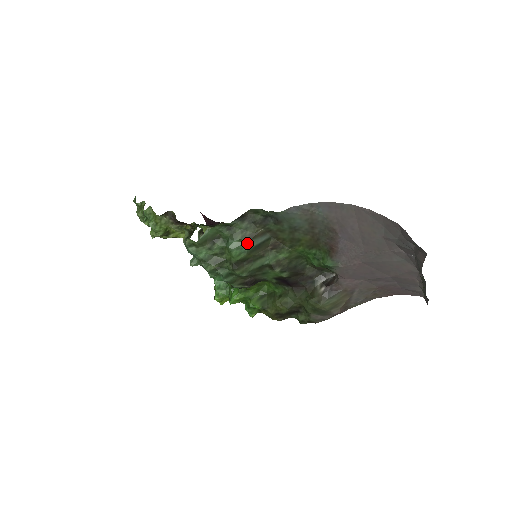
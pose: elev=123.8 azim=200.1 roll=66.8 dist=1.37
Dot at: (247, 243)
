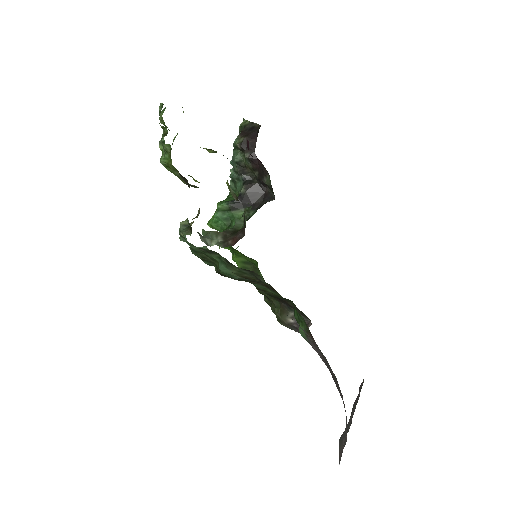
Dot at: (239, 277)
